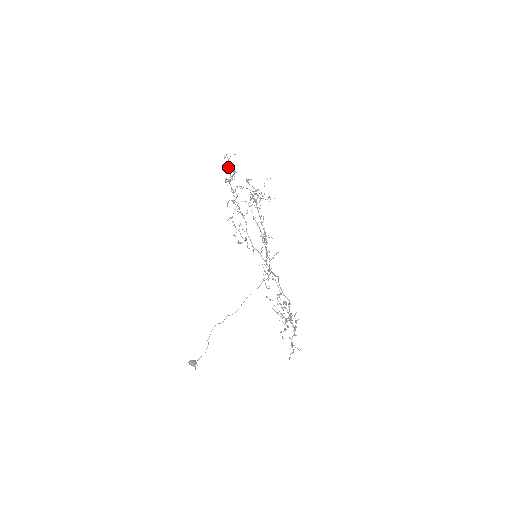
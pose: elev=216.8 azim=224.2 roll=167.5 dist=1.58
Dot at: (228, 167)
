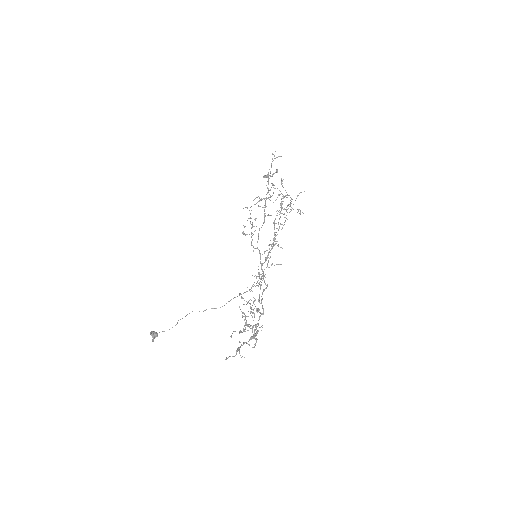
Dot at: (271, 163)
